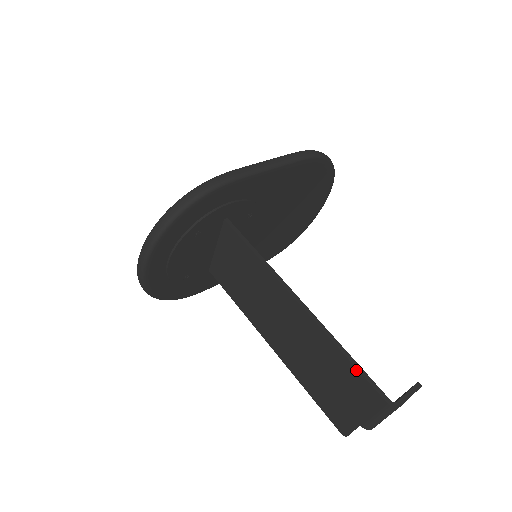
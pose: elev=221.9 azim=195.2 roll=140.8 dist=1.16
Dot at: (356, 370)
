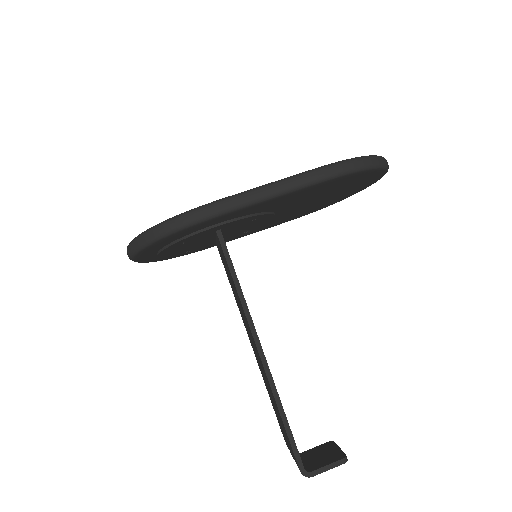
Dot at: (286, 432)
